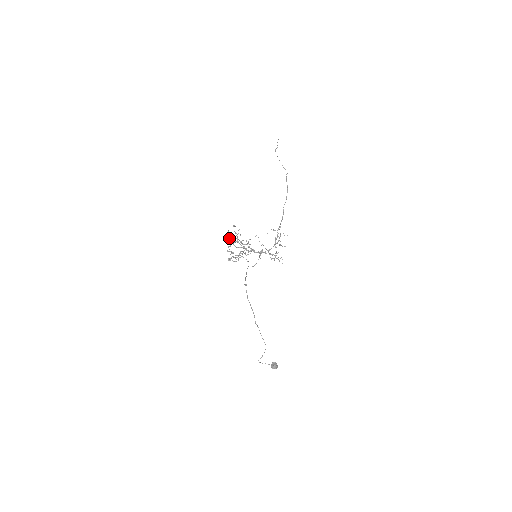
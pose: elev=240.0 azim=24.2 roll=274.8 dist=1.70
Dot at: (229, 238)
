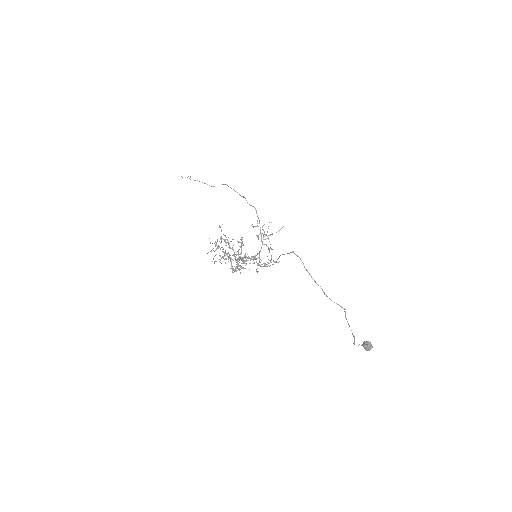
Dot at: (218, 248)
